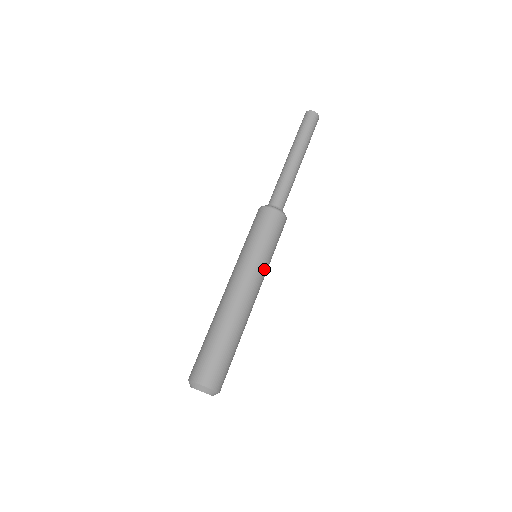
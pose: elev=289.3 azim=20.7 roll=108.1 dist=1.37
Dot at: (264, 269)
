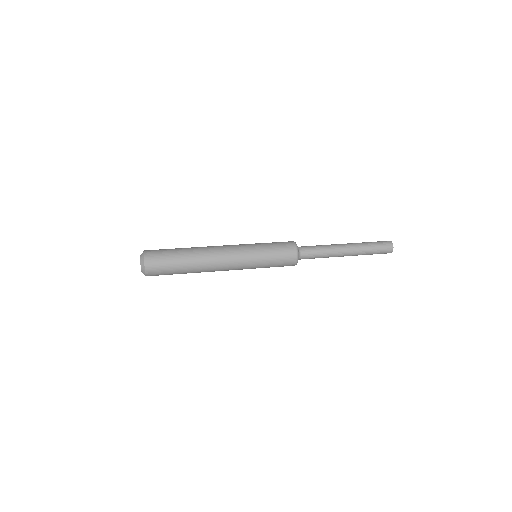
Dot at: (247, 247)
